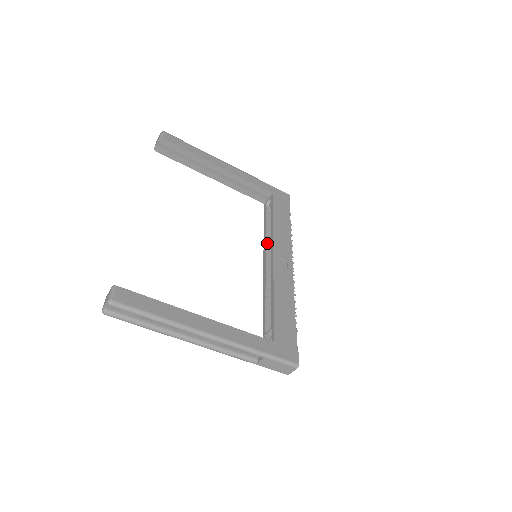
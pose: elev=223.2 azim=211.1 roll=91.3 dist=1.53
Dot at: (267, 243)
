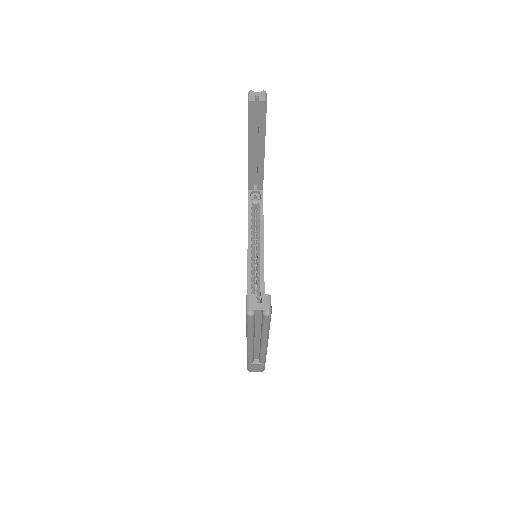
Dot at: (252, 239)
